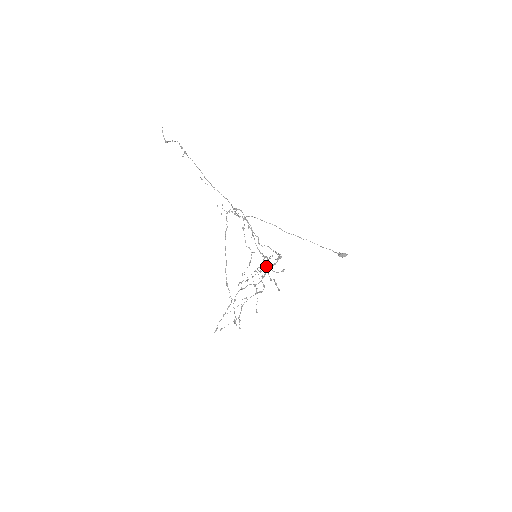
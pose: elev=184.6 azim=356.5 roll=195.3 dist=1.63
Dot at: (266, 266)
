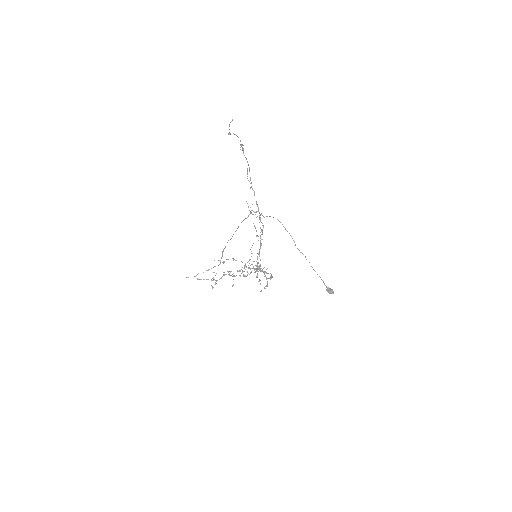
Dot at: occluded
